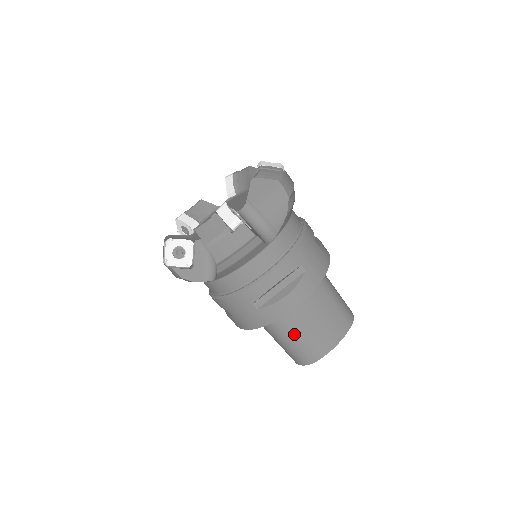
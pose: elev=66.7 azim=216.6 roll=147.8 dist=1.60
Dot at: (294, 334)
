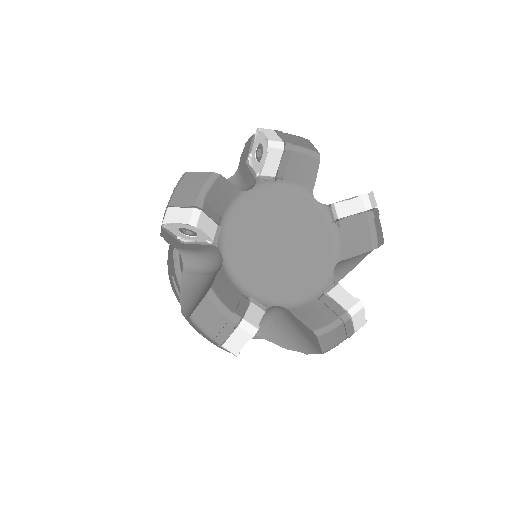
Dot at: occluded
